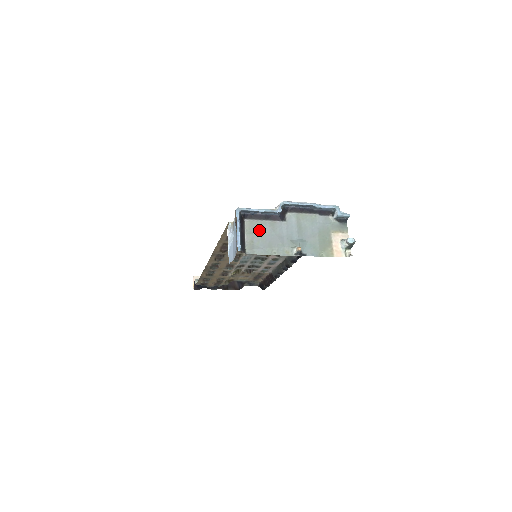
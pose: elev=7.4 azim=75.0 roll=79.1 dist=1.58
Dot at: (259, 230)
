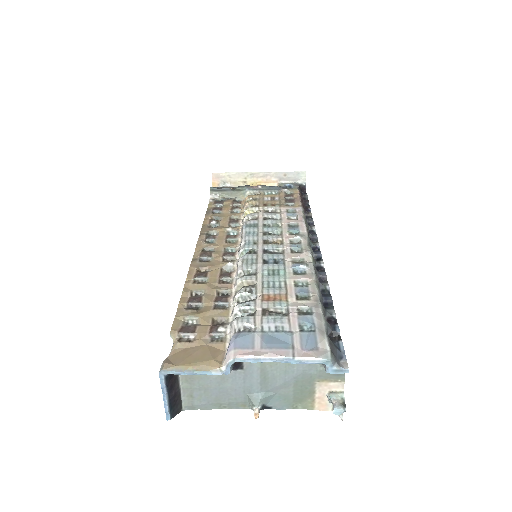
Dot at: (201, 383)
